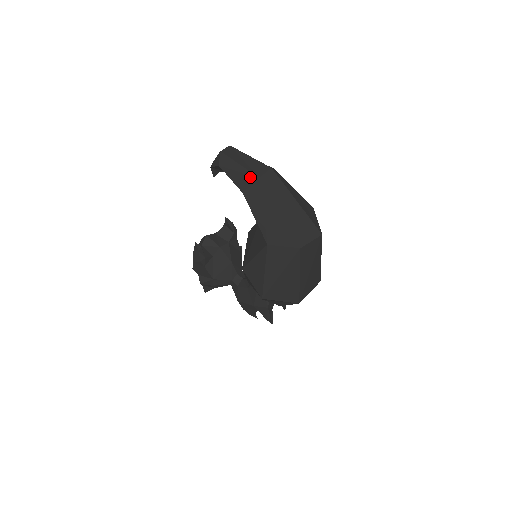
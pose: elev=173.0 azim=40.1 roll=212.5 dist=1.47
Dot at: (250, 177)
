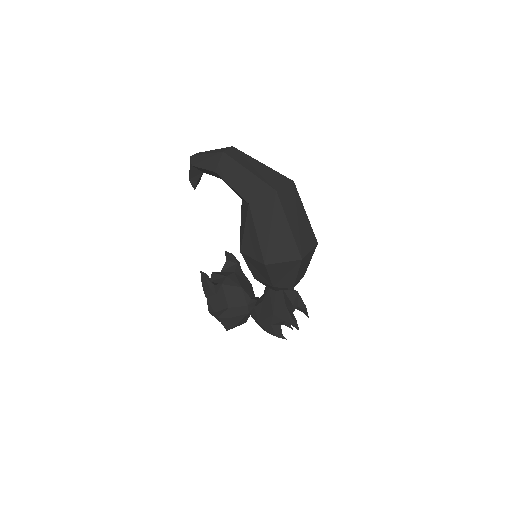
Dot at: (216, 156)
